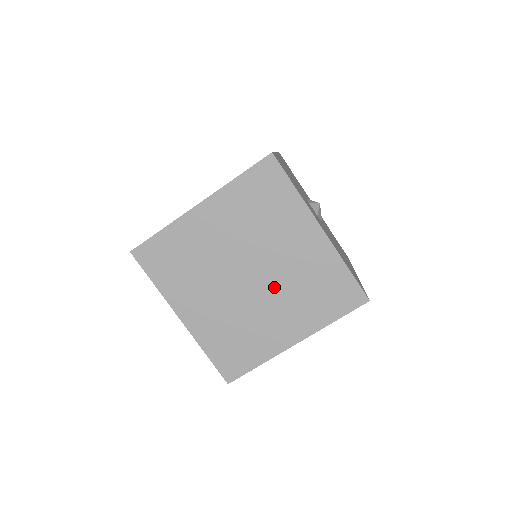
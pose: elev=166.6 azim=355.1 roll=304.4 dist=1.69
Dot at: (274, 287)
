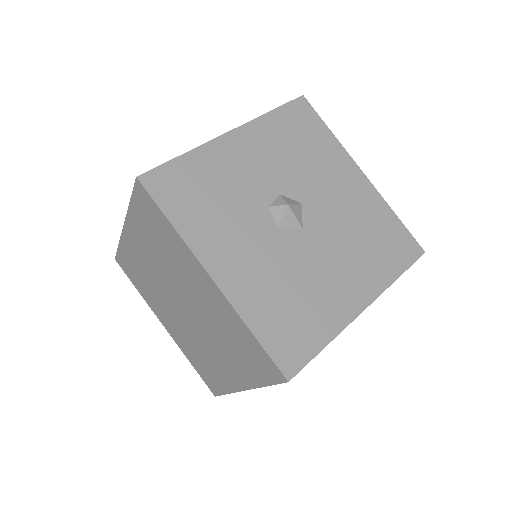
Dot at: (204, 326)
